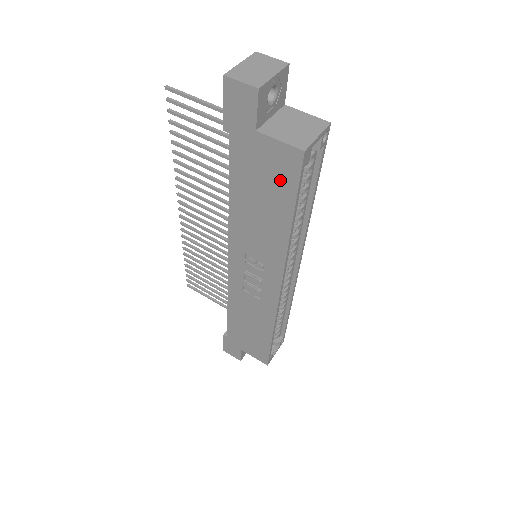
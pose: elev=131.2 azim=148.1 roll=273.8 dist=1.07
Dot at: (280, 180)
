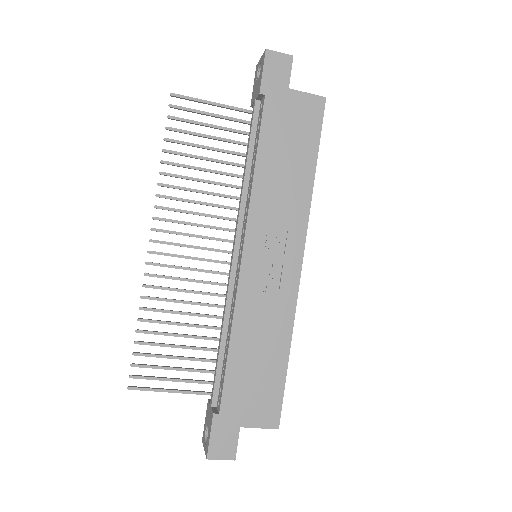
Dot at: (307, 127)
